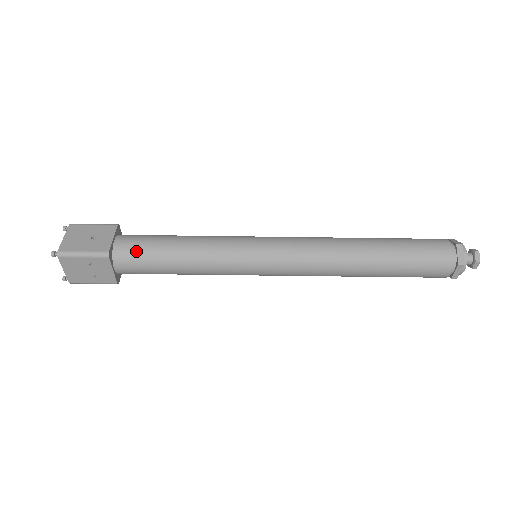
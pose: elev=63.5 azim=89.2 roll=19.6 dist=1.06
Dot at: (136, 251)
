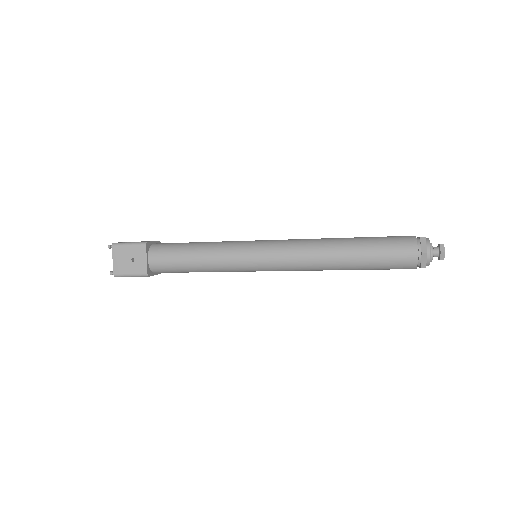
Dot at: (166, 267)
